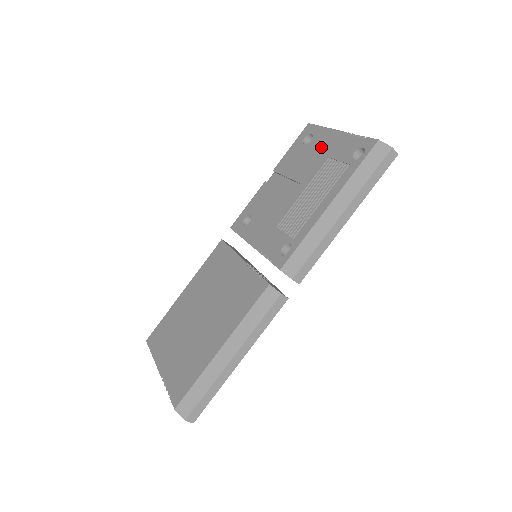
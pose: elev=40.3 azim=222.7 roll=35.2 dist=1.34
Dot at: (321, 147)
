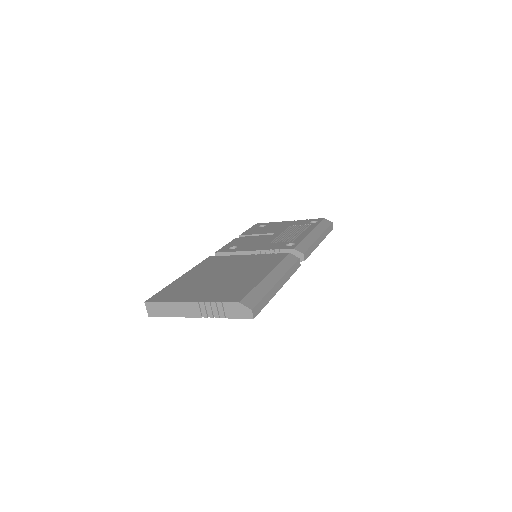
Dot at: (279, 225)
